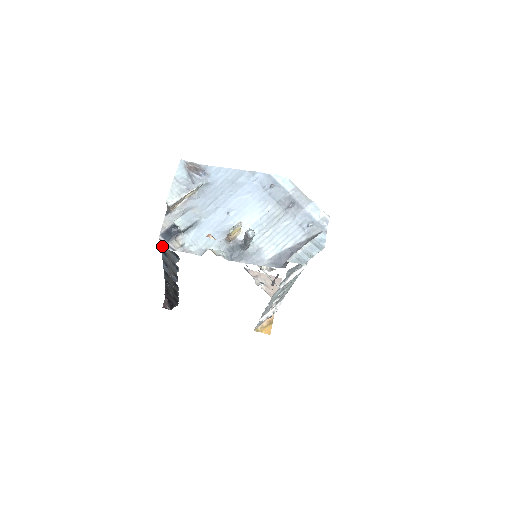
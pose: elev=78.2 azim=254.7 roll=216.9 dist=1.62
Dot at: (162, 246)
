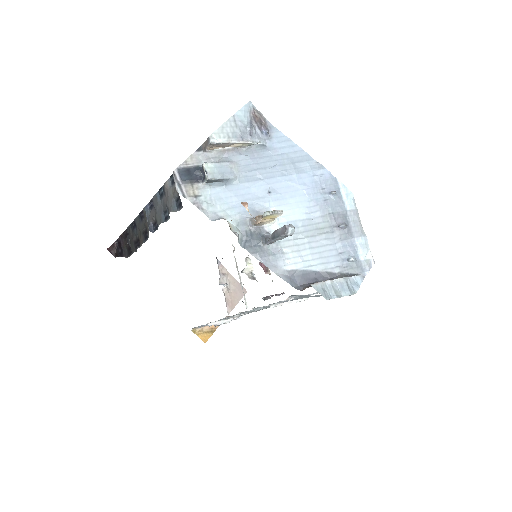
Dot at: (167, 183)
